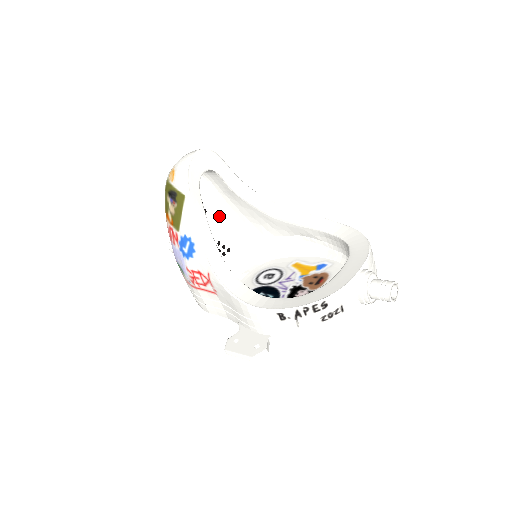
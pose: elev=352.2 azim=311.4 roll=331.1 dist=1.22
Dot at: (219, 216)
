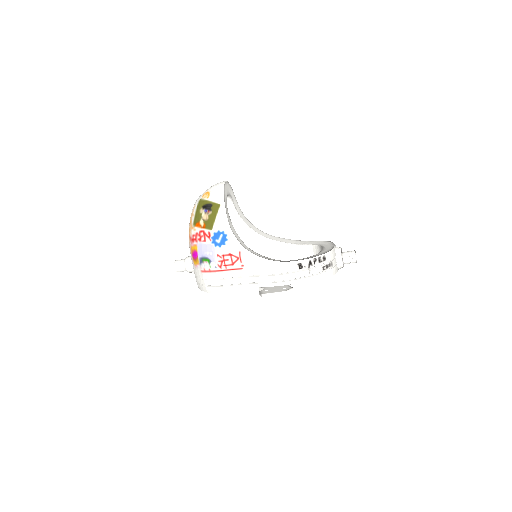
Dot at: occluded
